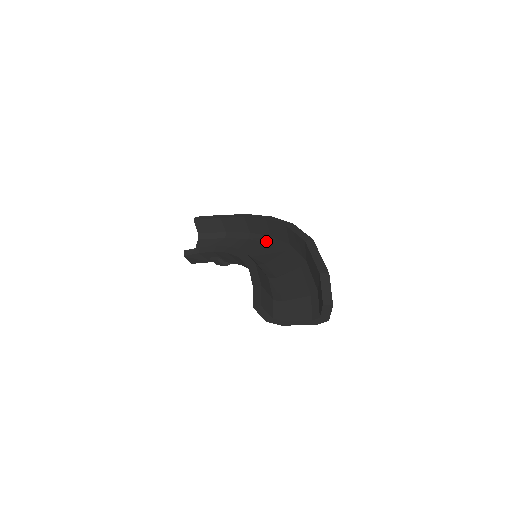
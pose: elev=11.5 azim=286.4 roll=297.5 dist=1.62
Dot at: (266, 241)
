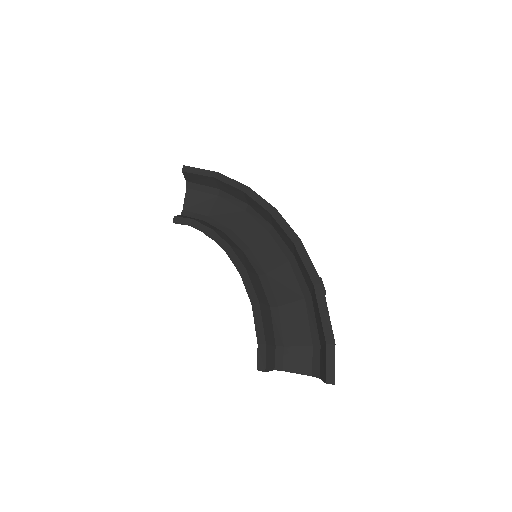
Dot at: (267, 229)
